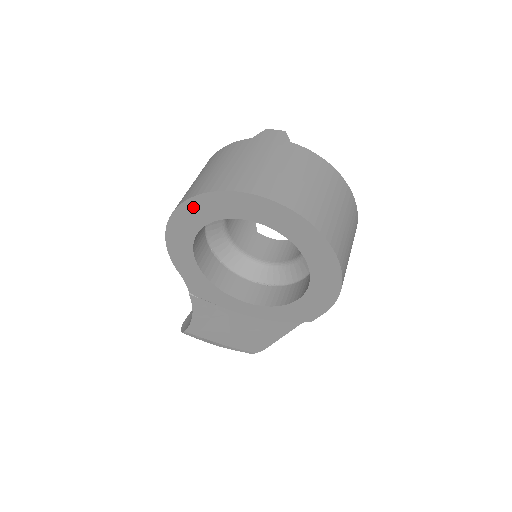
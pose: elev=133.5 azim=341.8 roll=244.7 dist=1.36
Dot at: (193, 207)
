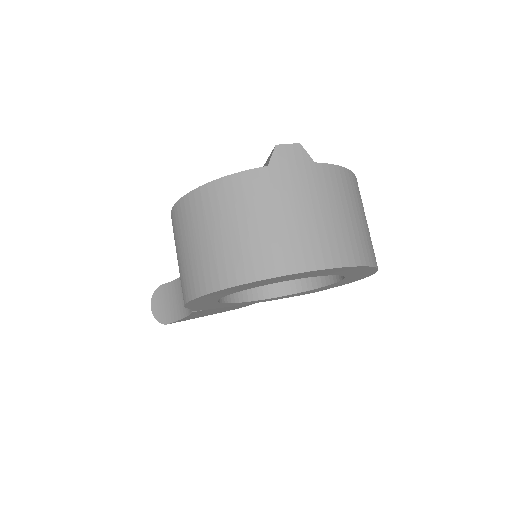
Dot at: (245, 286)
